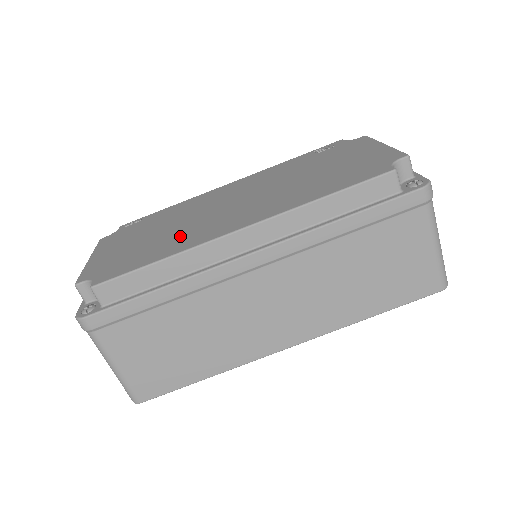
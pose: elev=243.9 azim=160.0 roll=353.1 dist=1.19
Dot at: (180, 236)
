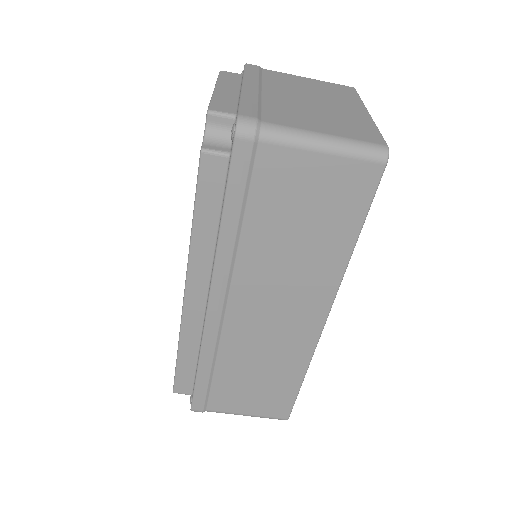
Dot at: occluded
